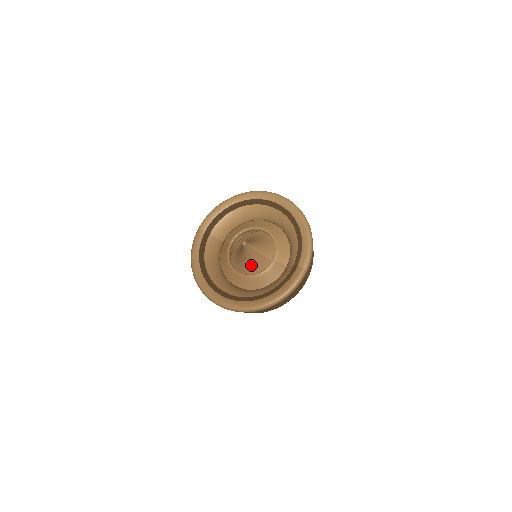
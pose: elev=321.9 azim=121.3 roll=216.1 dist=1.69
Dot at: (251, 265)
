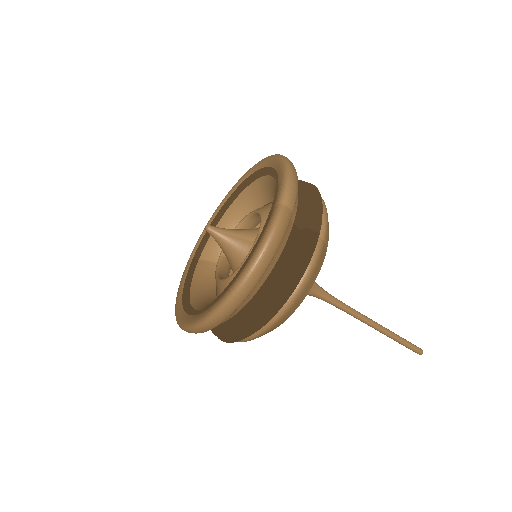
Dot at: (239, 262)
